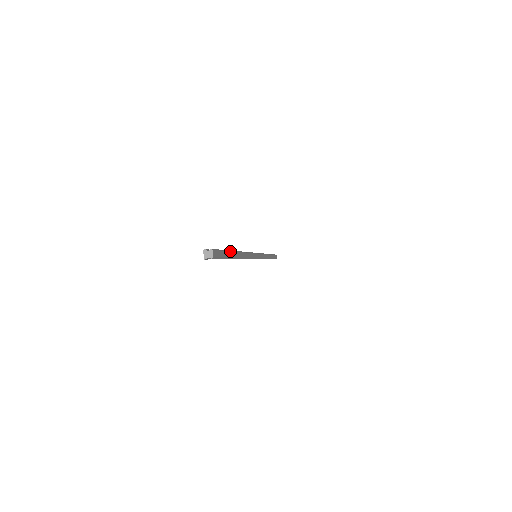
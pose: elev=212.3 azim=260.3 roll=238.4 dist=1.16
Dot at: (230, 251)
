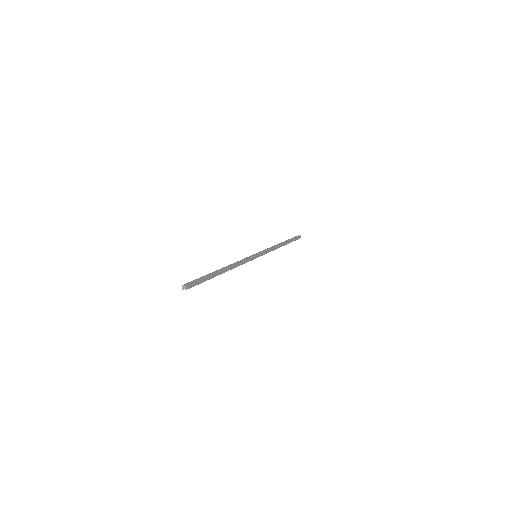
Dot at: (209, 276)
